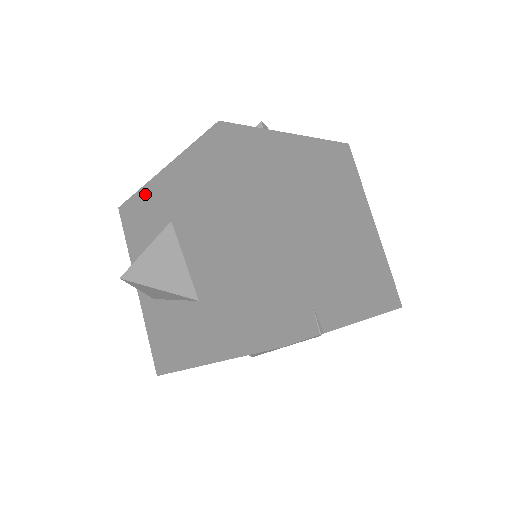
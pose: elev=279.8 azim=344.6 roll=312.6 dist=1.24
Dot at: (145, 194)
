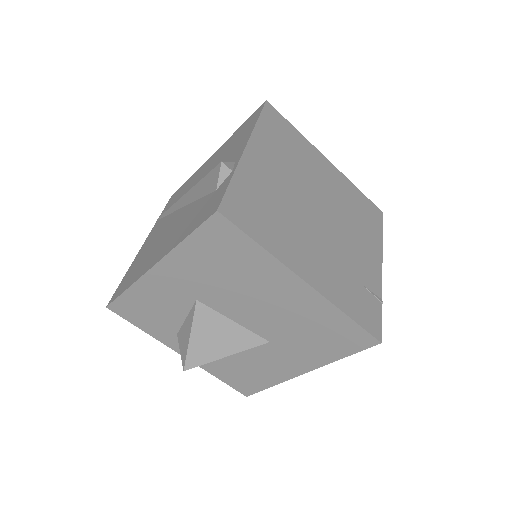
Dot at: (142, 289)
